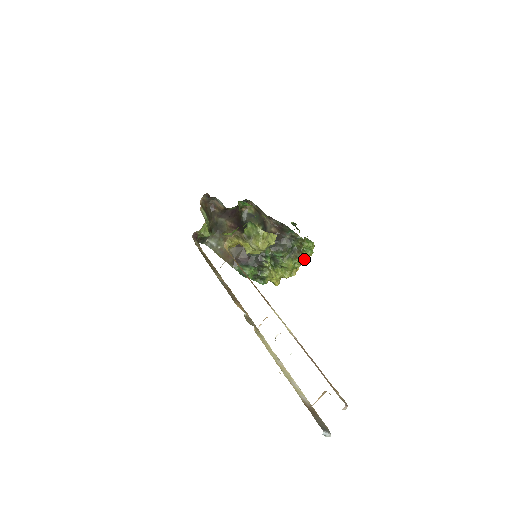
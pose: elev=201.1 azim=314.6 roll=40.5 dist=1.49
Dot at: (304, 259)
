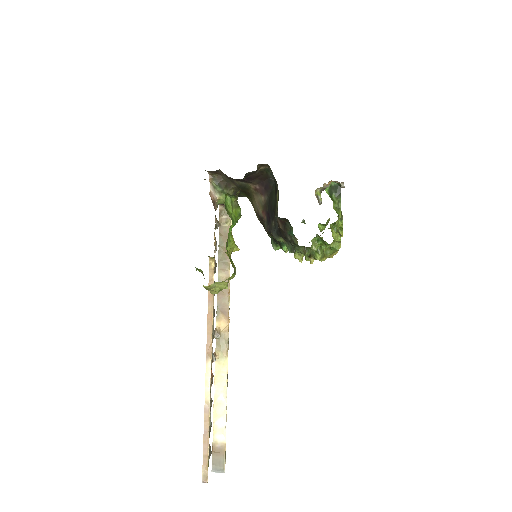
Dot at: (321, 259)
